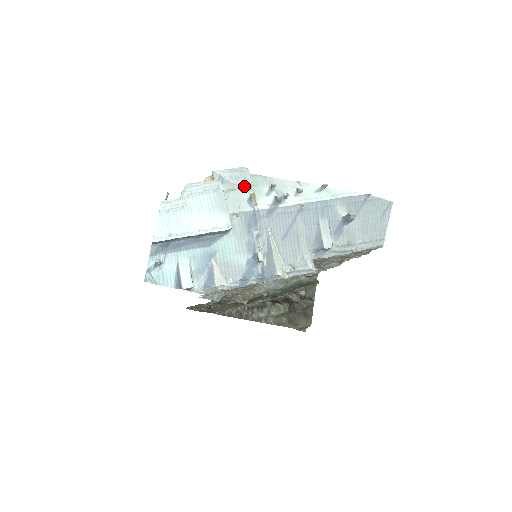
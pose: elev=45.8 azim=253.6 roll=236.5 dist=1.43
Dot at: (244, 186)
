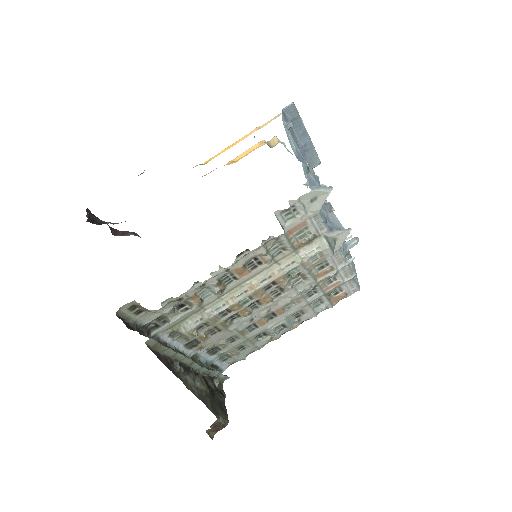
Dot at: occluded
